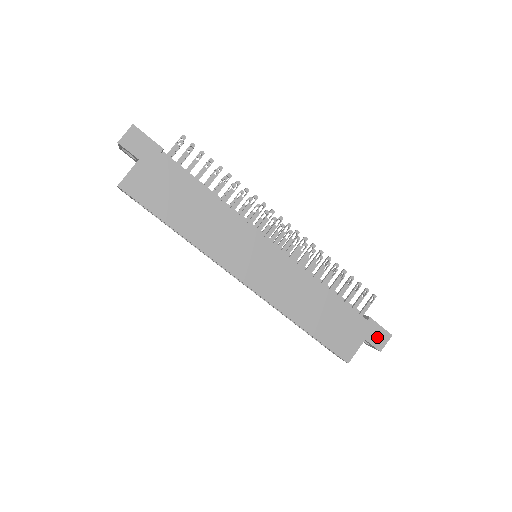
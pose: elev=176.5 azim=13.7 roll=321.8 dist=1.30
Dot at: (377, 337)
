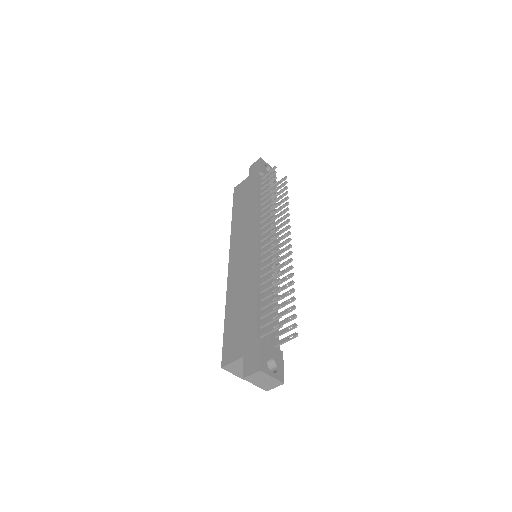
Dot at: (251, 362)
